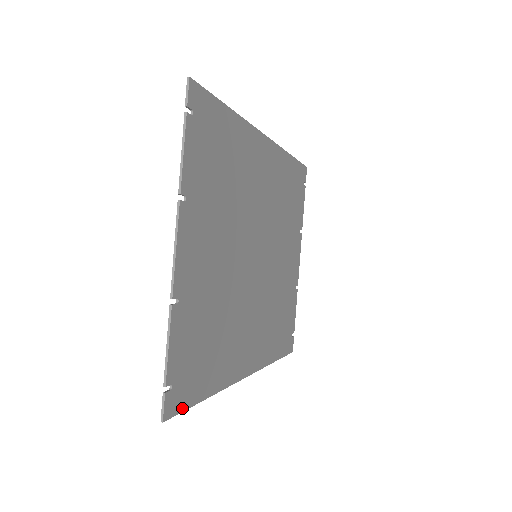
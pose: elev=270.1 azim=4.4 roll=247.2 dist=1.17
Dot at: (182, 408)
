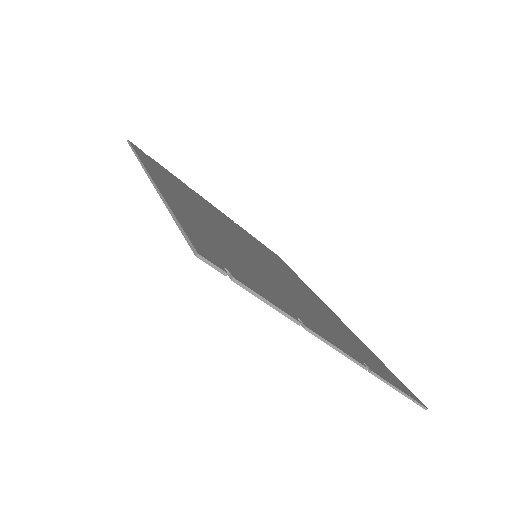
Dot at: (405, 387)
